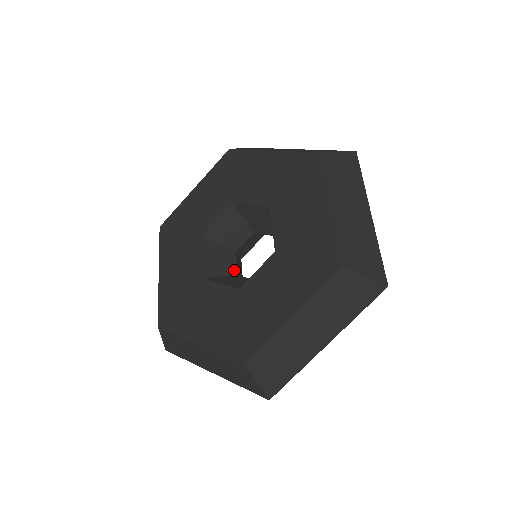
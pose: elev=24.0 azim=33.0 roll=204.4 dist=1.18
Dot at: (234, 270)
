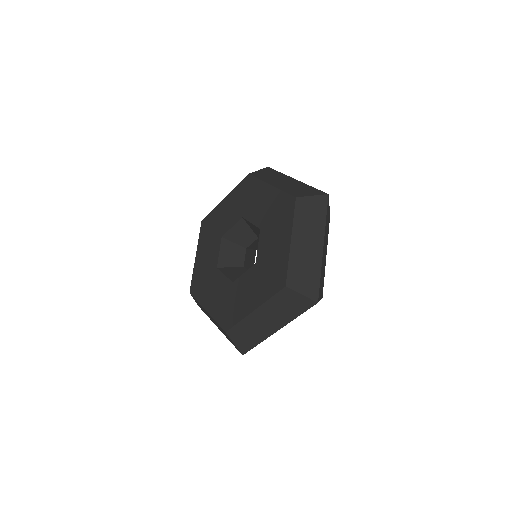
Dot at: (242, 263)
